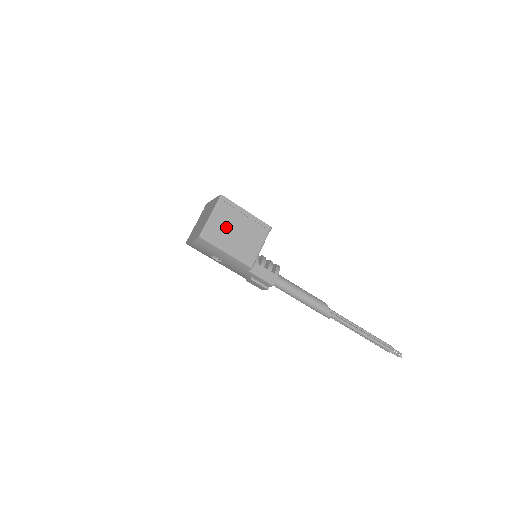
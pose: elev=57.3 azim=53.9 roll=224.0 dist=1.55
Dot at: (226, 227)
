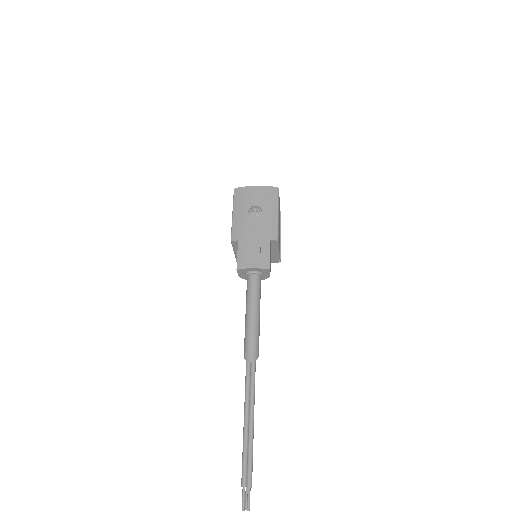
Dot at: (279, 215)
